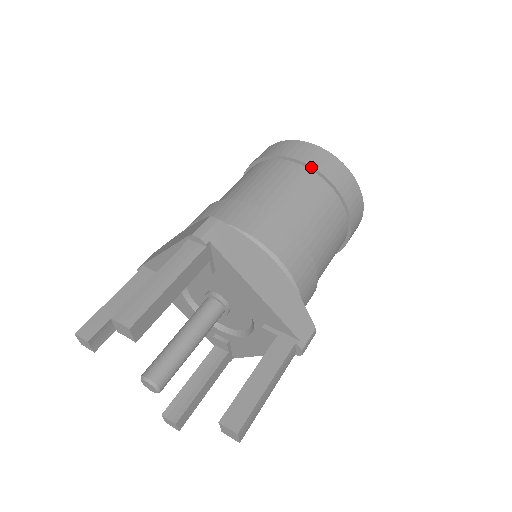
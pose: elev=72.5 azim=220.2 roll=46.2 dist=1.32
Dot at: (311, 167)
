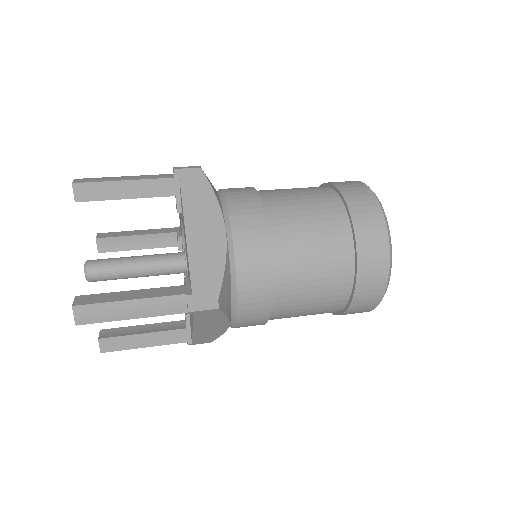
Dot at: (340, 193)
